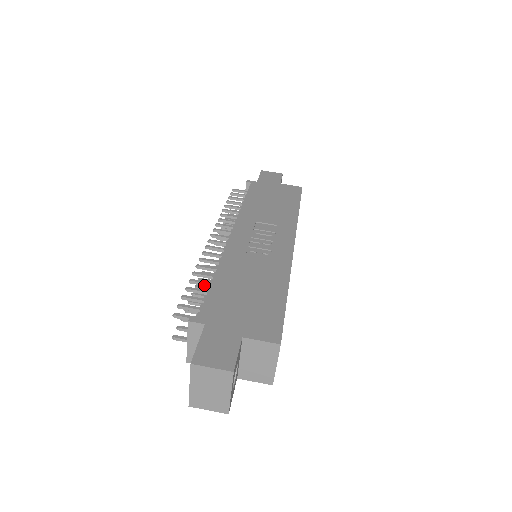
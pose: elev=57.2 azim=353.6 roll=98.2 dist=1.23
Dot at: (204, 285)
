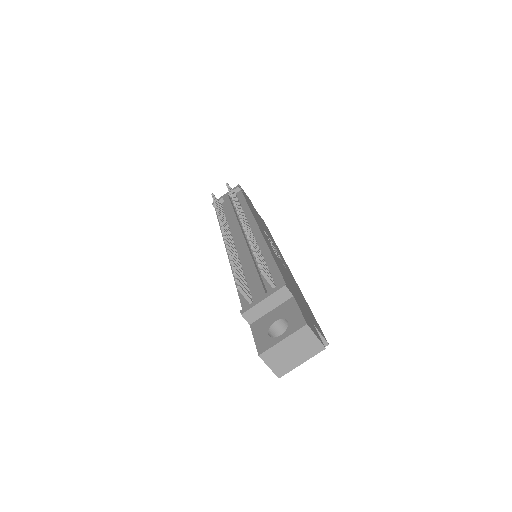
Dot at: occluded
